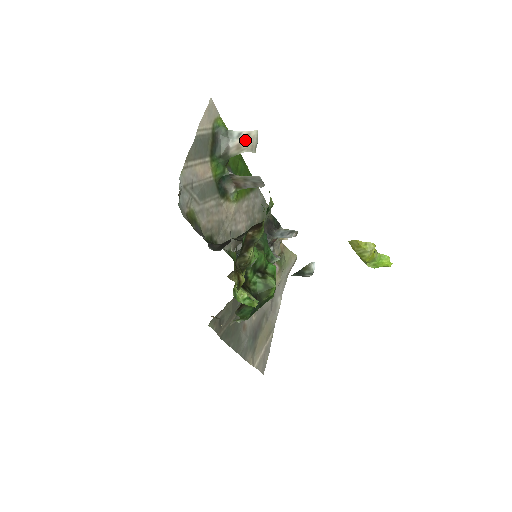
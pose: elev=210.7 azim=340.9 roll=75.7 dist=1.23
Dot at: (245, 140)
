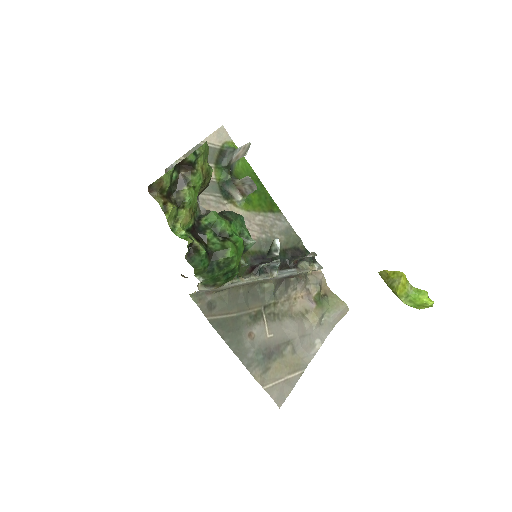
Dot at: (242, 151)
